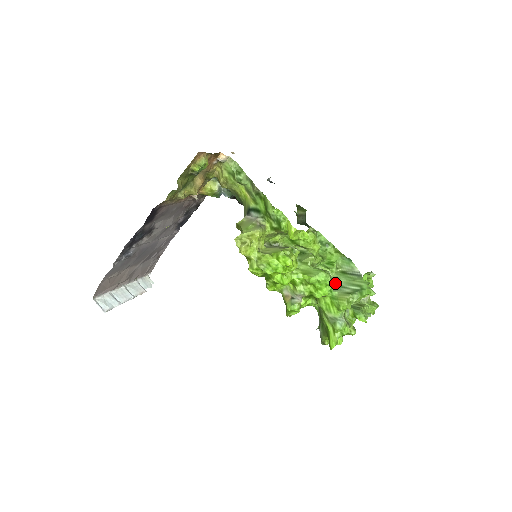
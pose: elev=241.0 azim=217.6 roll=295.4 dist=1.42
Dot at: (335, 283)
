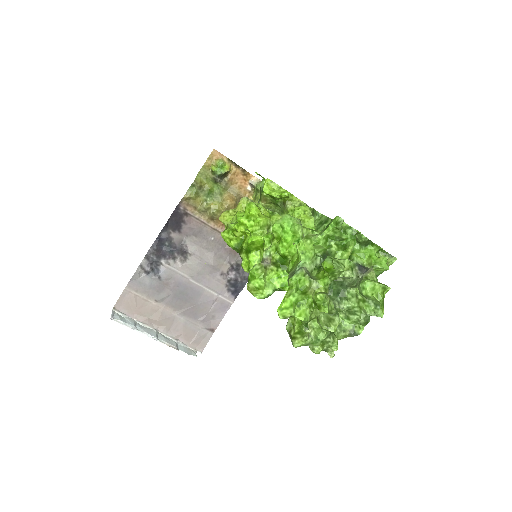
Dot at: occluded
